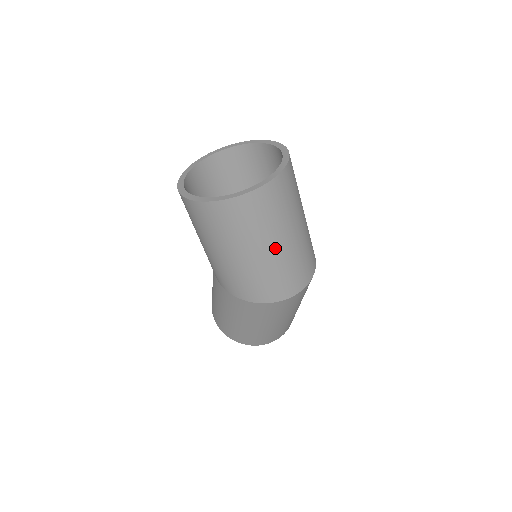
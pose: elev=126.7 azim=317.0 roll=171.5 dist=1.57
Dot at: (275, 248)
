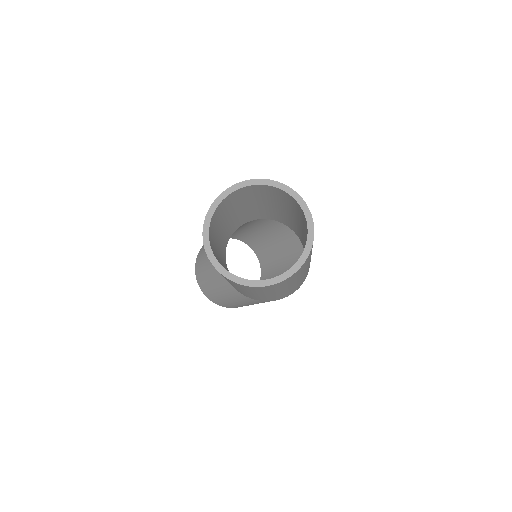
Dot at: occluded
